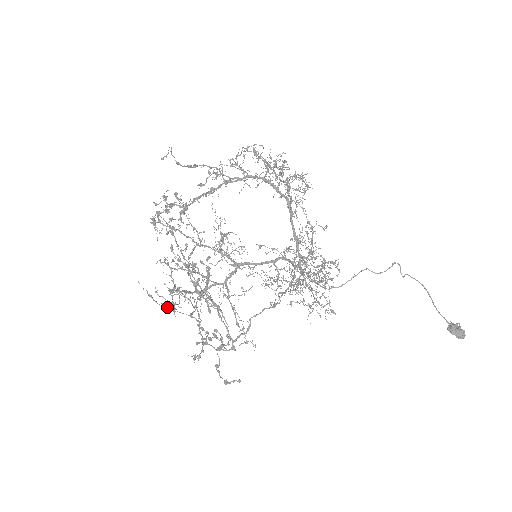
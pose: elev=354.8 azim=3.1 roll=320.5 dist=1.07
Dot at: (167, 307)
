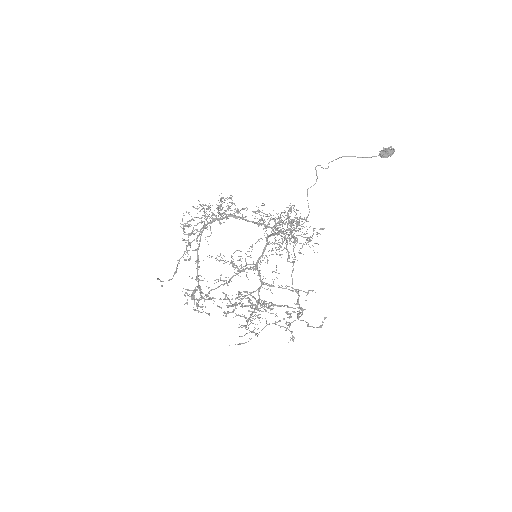
Dot at: occluded
